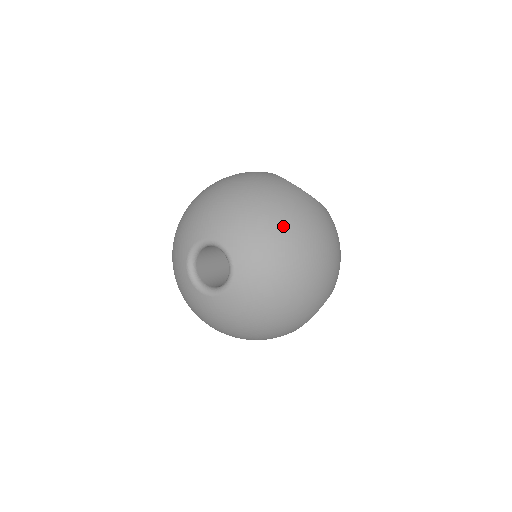
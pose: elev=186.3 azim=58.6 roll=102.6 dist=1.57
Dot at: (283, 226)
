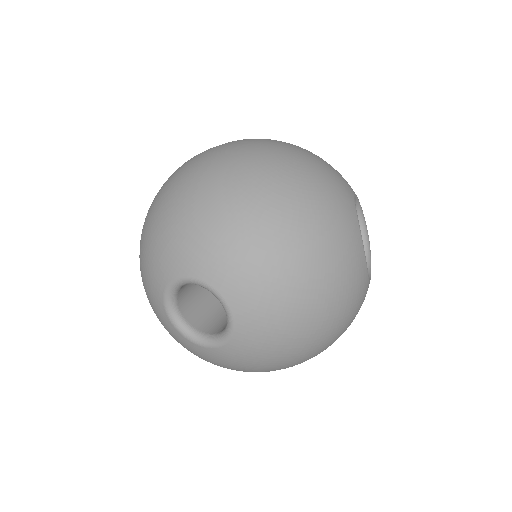
Dot at: (209, 192)
